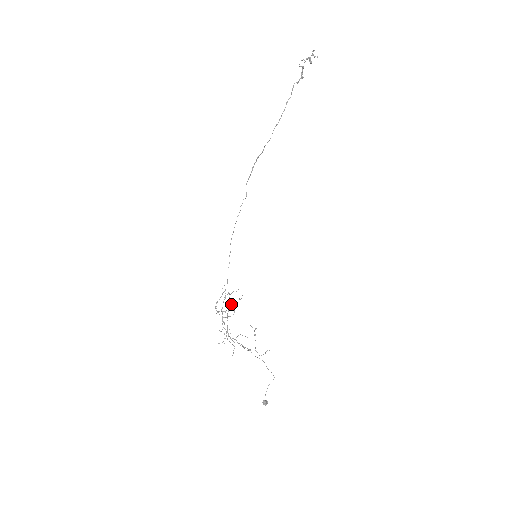
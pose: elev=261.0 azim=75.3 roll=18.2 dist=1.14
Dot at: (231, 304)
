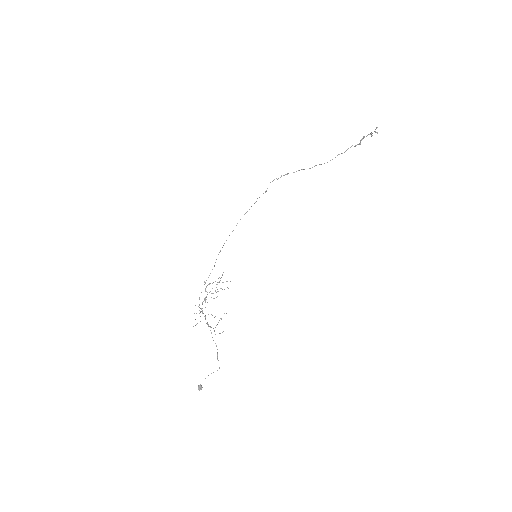
Dot at: occluded
